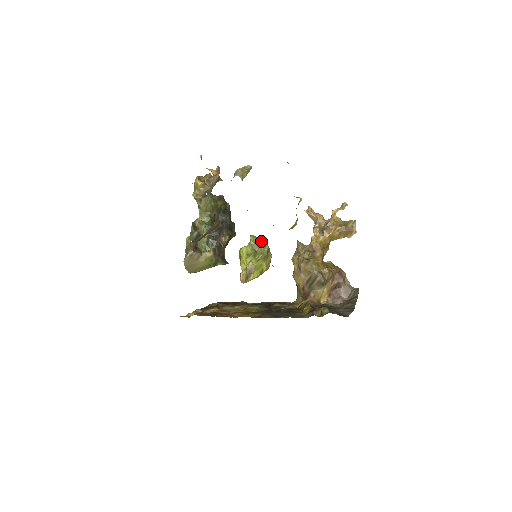
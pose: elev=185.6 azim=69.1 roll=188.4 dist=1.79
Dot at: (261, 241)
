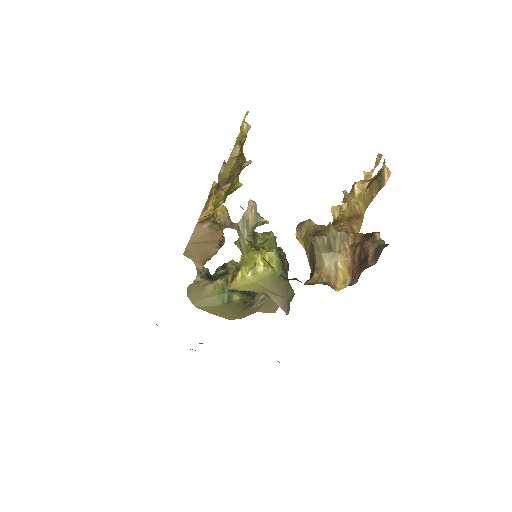
Dot at: occluded
